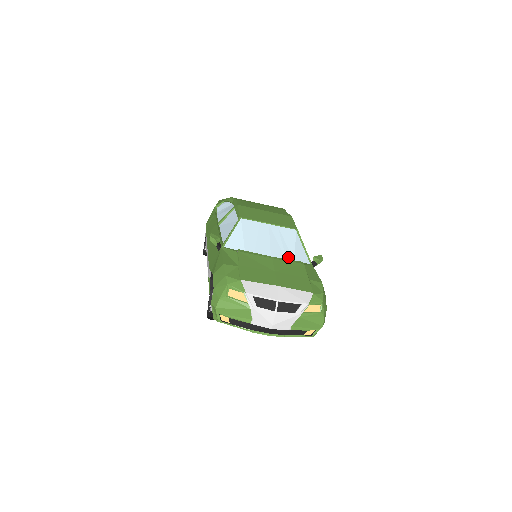
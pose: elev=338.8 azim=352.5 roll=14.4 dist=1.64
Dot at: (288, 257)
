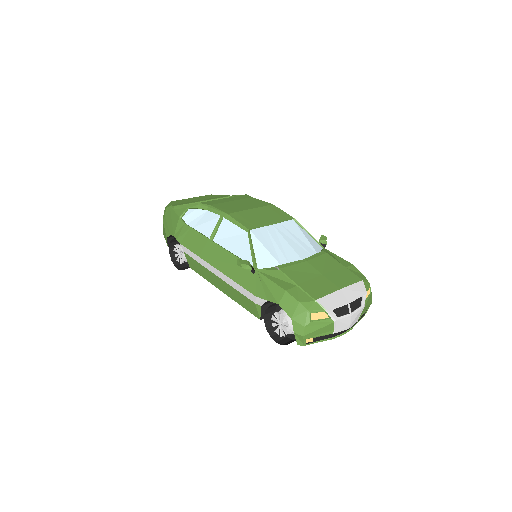
Dot at: (311, 252)
